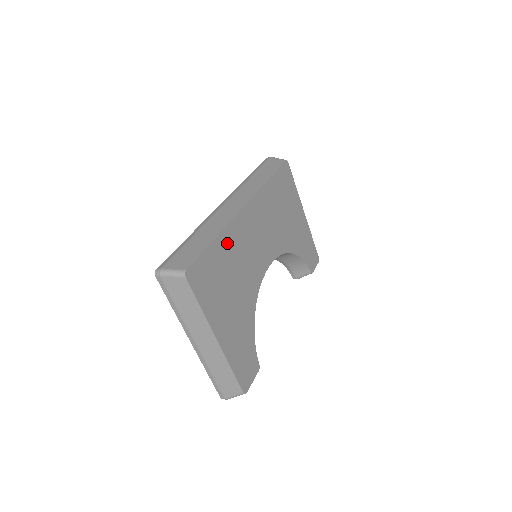
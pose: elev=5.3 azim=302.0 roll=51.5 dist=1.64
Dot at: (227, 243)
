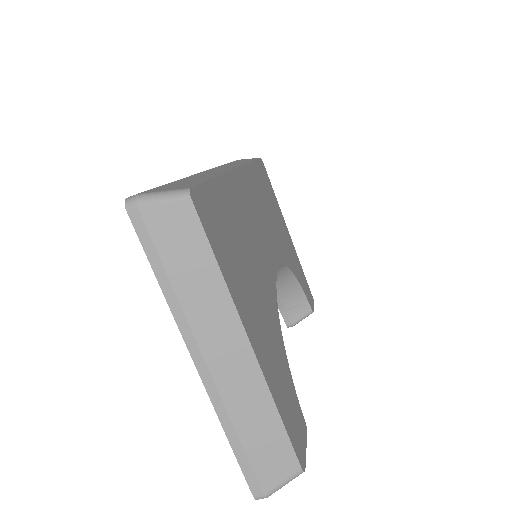
Dot at: (231, 197)
